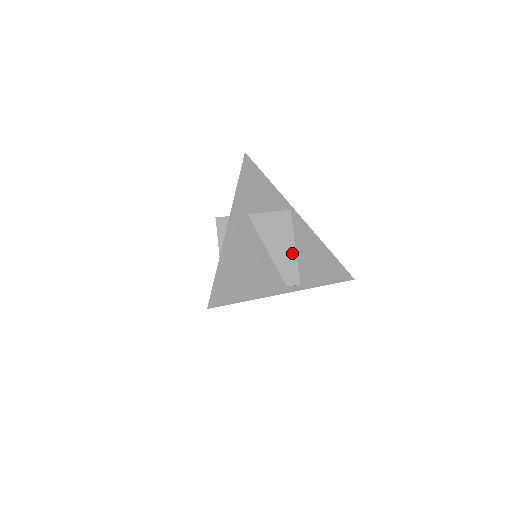
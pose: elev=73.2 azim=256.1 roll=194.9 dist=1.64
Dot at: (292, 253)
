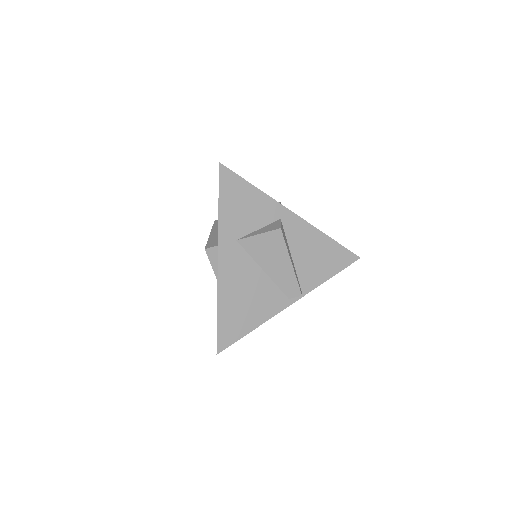
Dot at: (289, 269)
